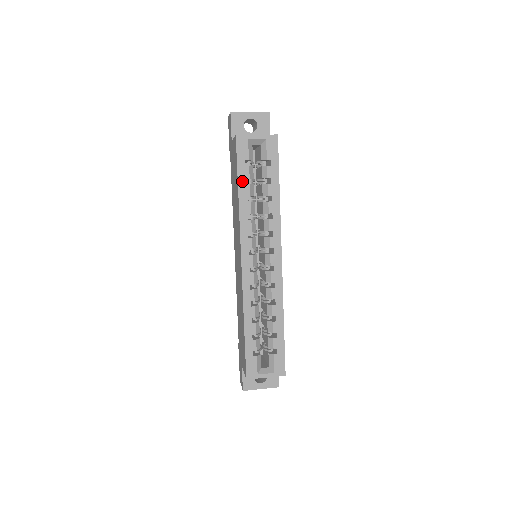
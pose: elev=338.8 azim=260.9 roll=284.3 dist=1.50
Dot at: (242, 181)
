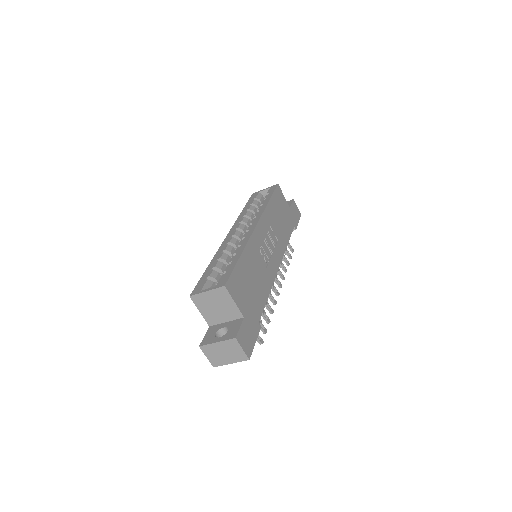
Dot at: (247, 206)
